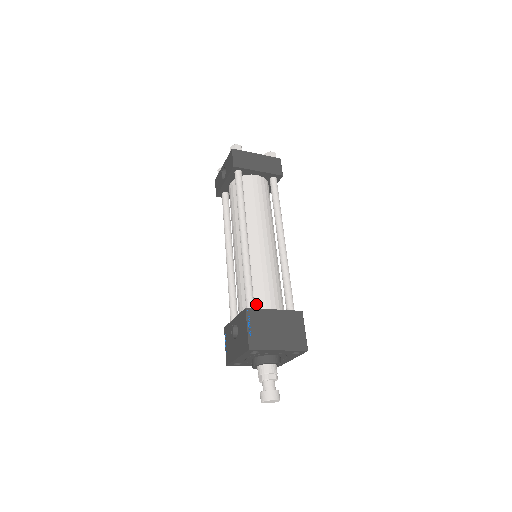
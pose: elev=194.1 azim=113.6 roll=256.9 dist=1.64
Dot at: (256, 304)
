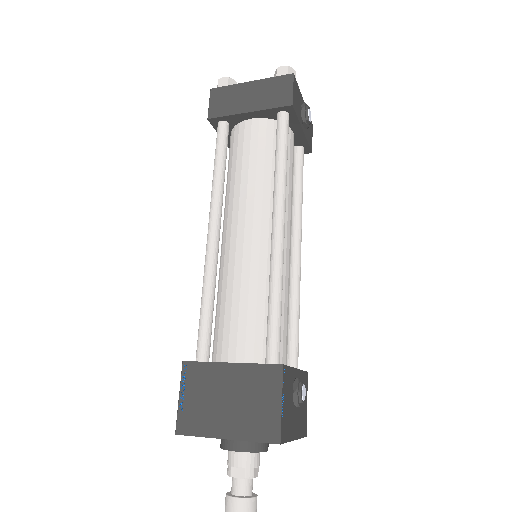
Dot at: (217, 348)
